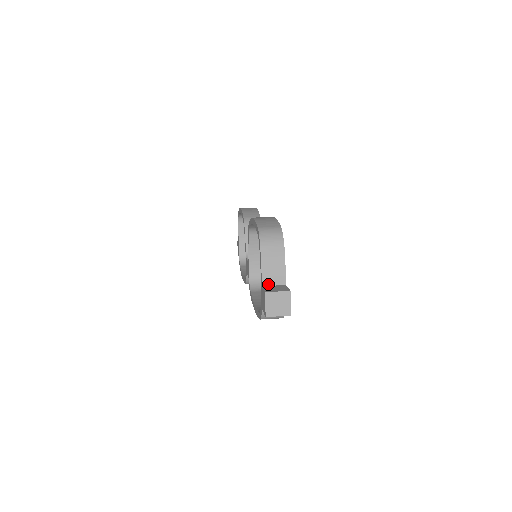
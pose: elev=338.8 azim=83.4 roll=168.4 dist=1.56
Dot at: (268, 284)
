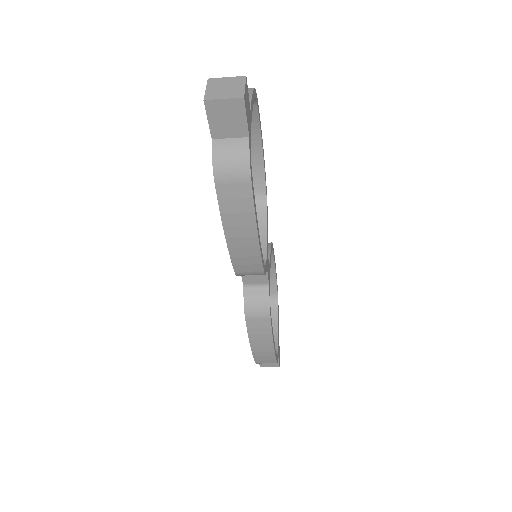
Dot at: occluded
